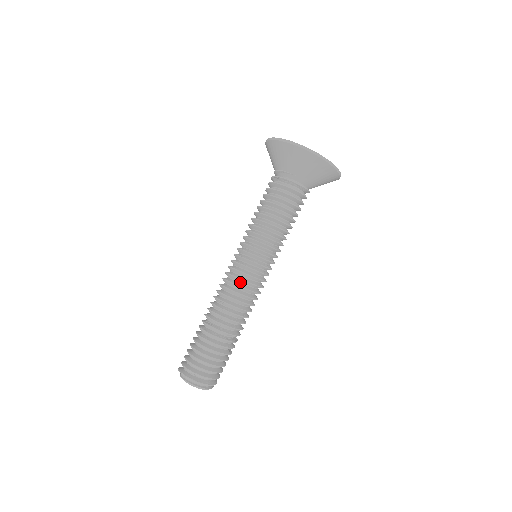
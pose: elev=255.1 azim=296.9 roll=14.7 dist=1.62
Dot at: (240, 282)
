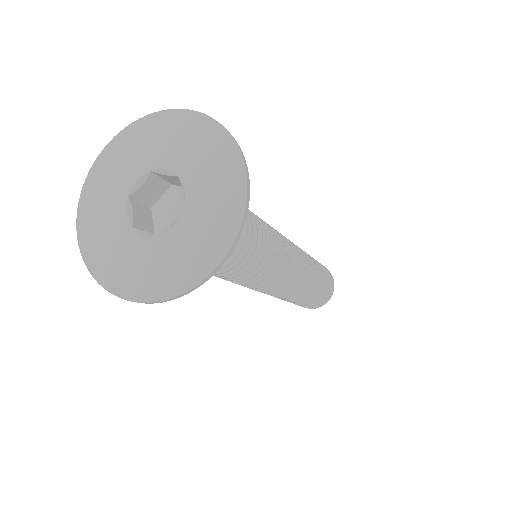
Dot at: occluded
